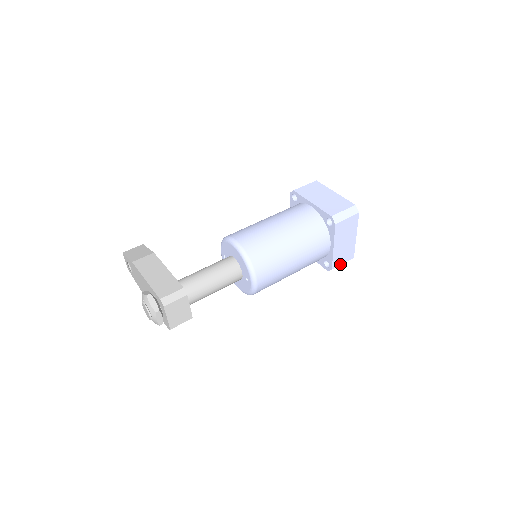
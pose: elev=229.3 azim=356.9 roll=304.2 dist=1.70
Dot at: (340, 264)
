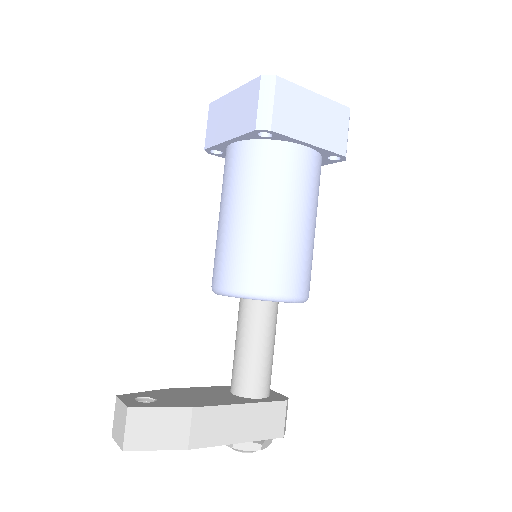
Dot at: occluded
